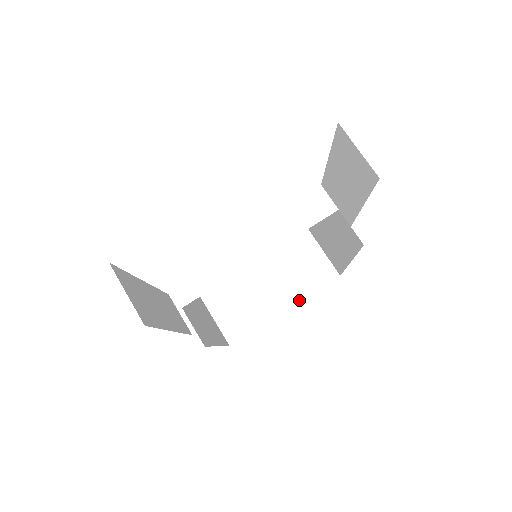
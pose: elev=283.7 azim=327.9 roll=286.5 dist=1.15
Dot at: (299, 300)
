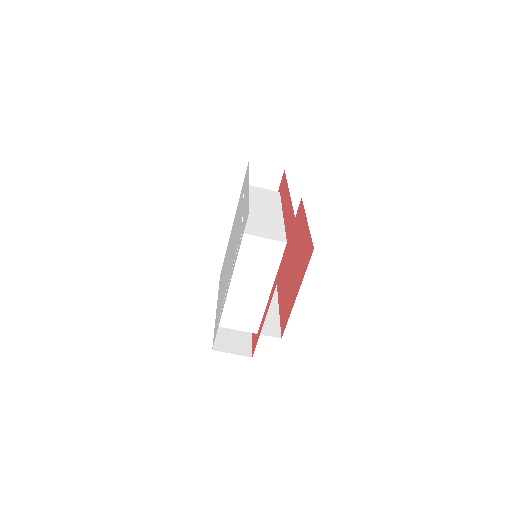
Dot at: occluded
